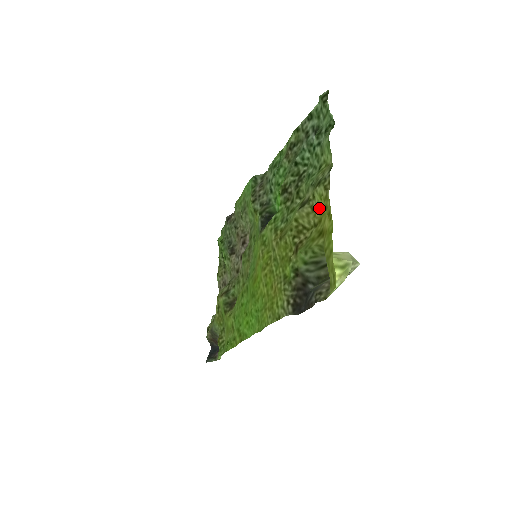
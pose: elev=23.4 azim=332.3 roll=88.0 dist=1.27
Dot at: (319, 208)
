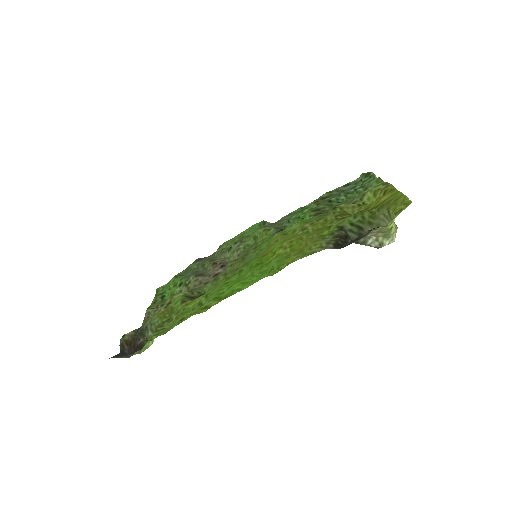
Dot at: (366, 204)
